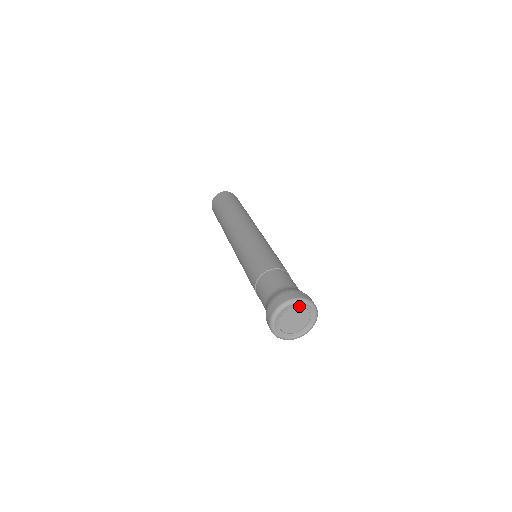
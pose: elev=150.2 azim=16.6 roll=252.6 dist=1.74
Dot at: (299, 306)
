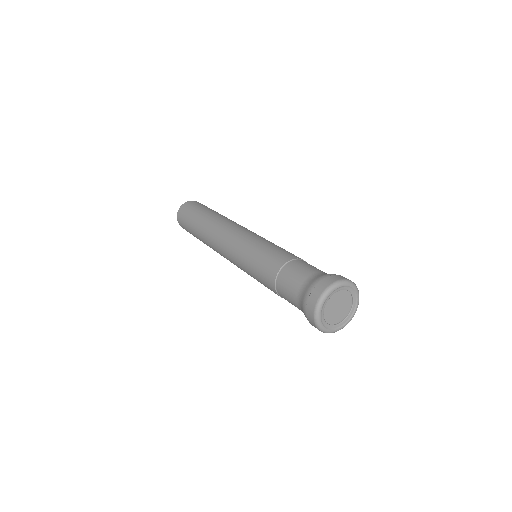
Dot at: (331, 296)
